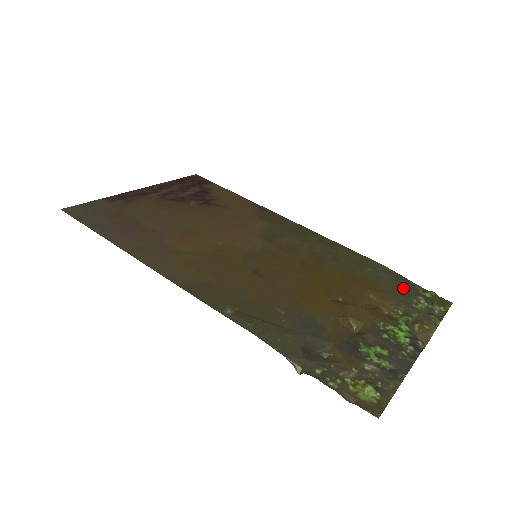
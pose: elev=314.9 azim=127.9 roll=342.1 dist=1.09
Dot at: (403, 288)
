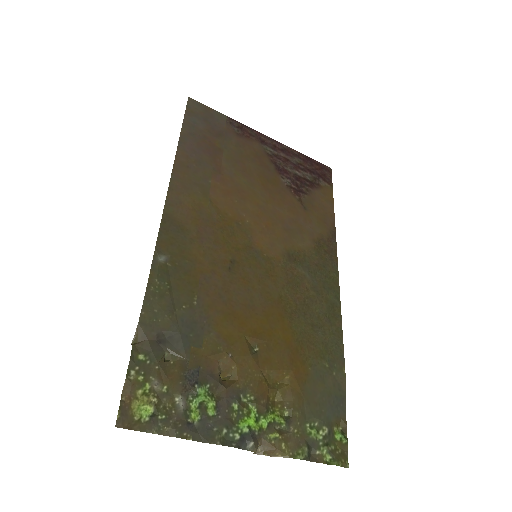
Dot at: (325, 406)
